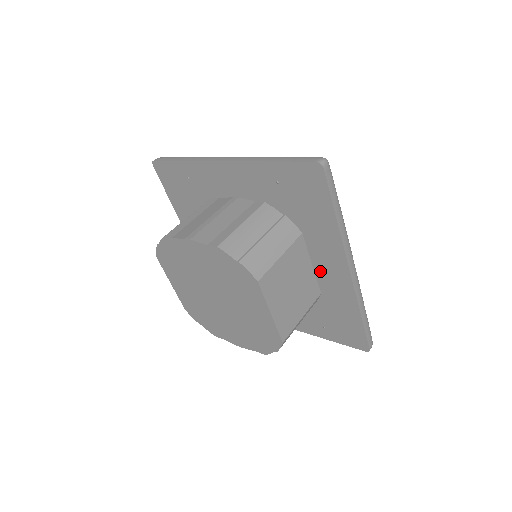
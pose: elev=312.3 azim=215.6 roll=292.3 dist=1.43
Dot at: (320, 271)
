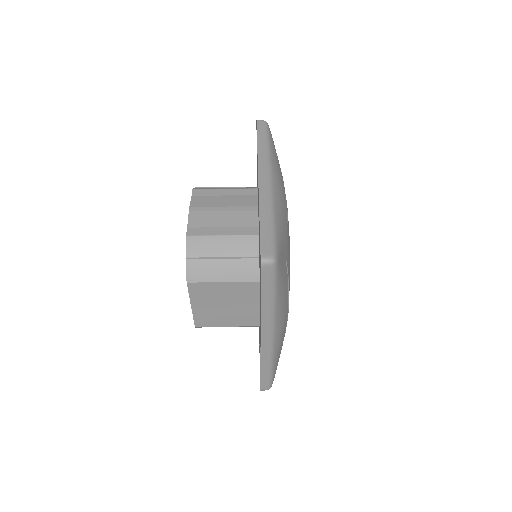
Dot at: occluded
